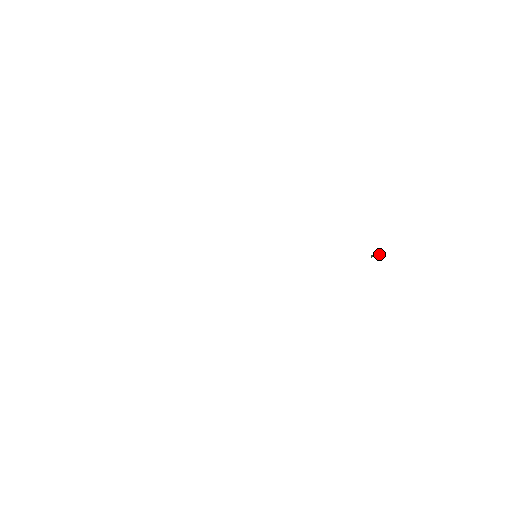
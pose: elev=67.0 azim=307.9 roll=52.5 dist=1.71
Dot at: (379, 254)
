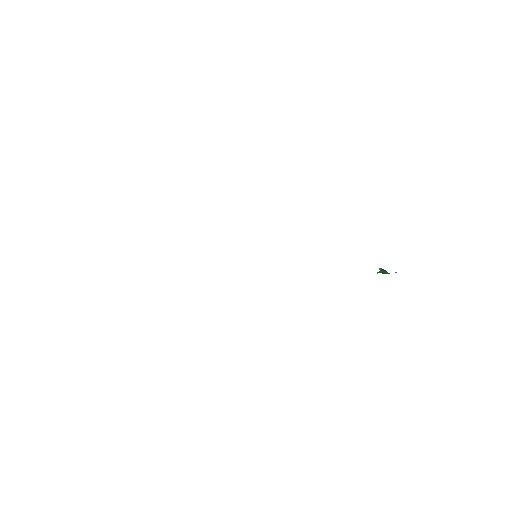
Dot at: occluded
